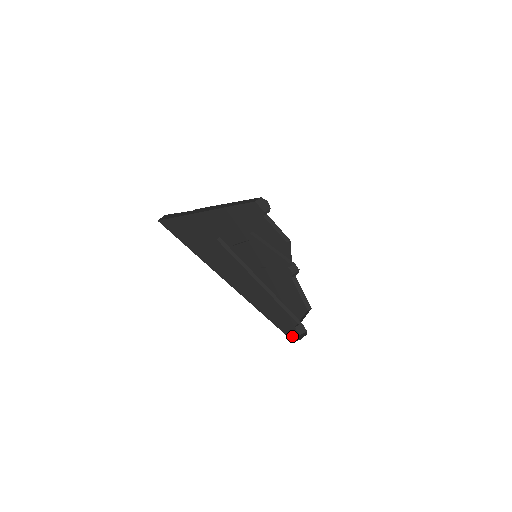
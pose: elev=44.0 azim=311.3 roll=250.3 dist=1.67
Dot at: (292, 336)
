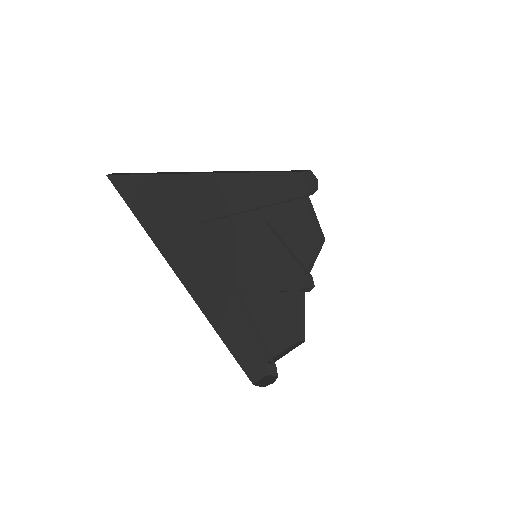
Dot at: (255, 375)
